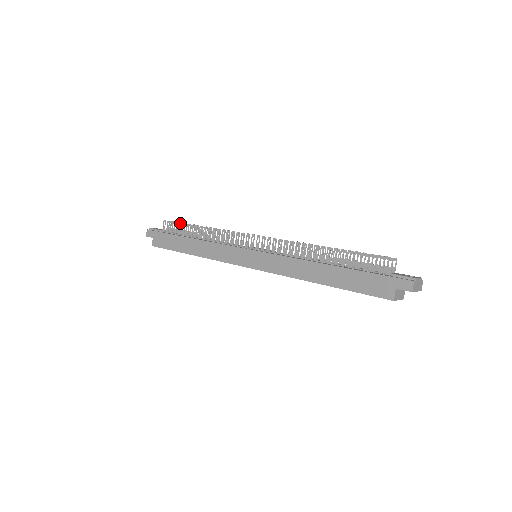
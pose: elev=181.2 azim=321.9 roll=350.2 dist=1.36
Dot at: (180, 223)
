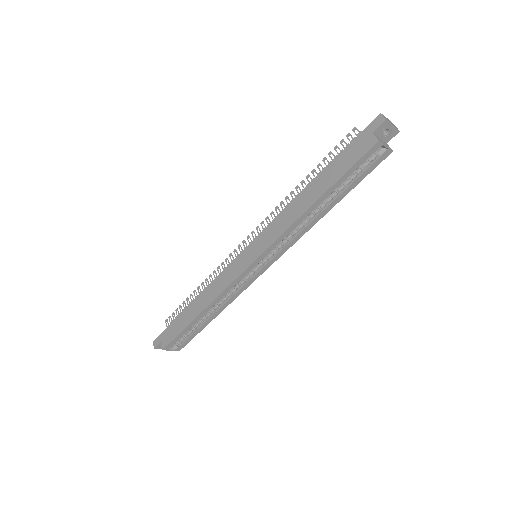
Dot at: (180, 306)
